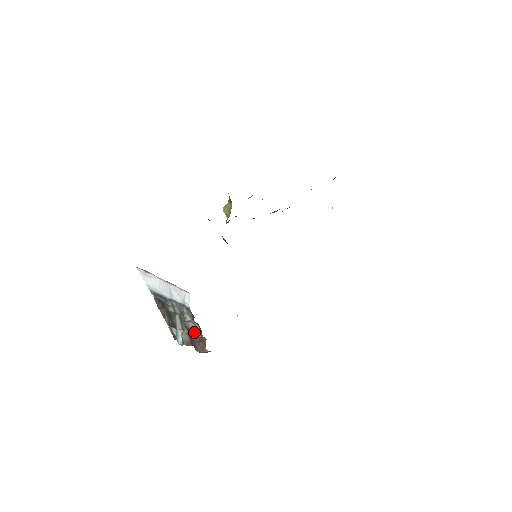
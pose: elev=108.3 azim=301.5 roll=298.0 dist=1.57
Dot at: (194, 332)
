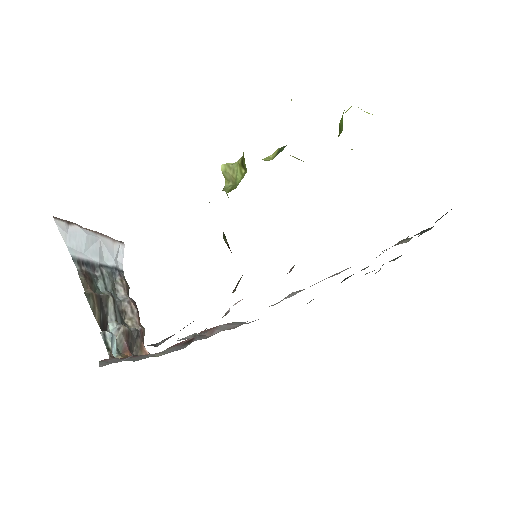
Dot at: (129, 317)
